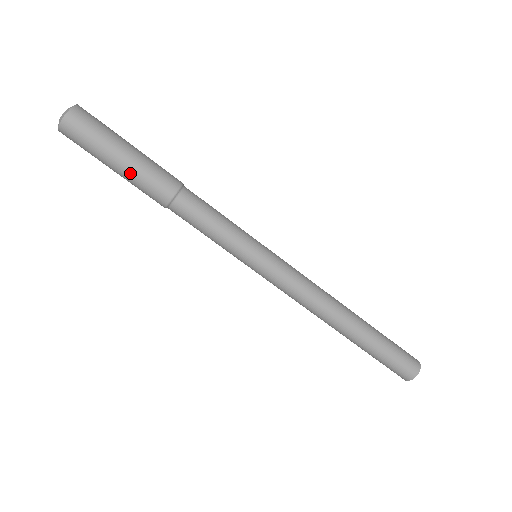
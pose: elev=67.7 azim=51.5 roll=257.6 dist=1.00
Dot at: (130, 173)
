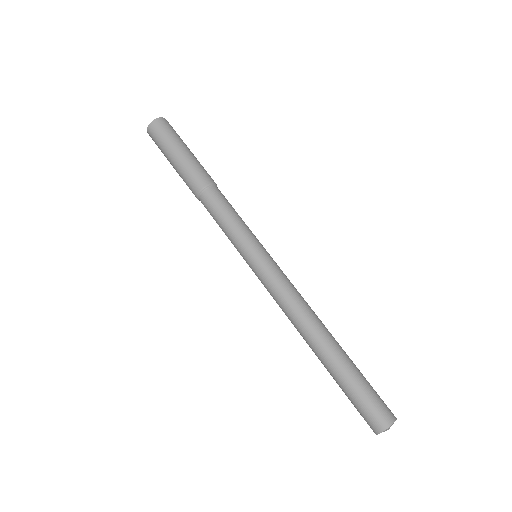
Dot at: (186, 160)
